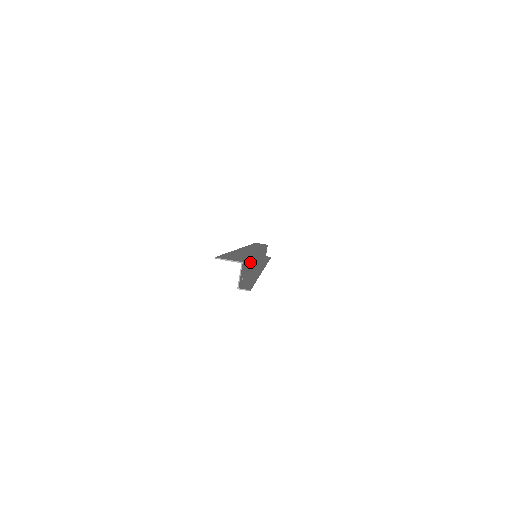
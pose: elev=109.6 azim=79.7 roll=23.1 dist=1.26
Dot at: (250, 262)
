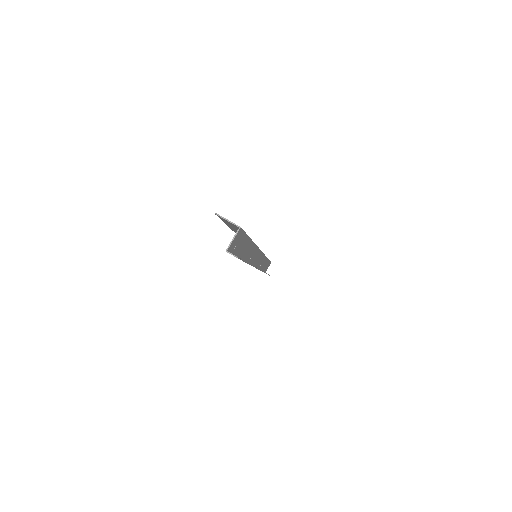
Dot at: (248, 245)
